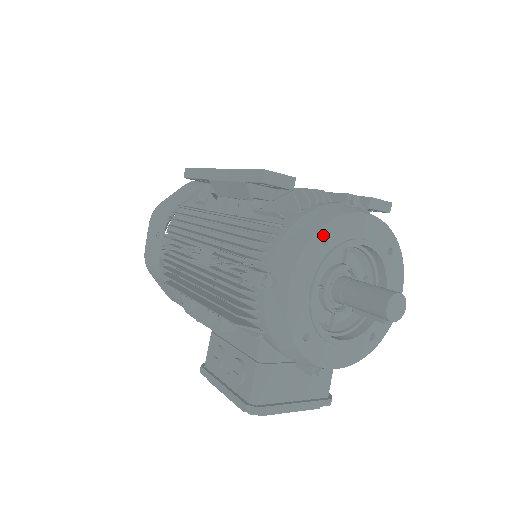
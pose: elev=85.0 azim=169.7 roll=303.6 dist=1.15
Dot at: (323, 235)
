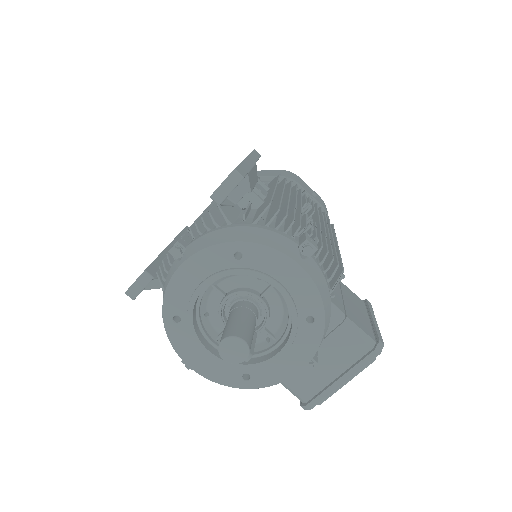
Dot at: (170, 319)
